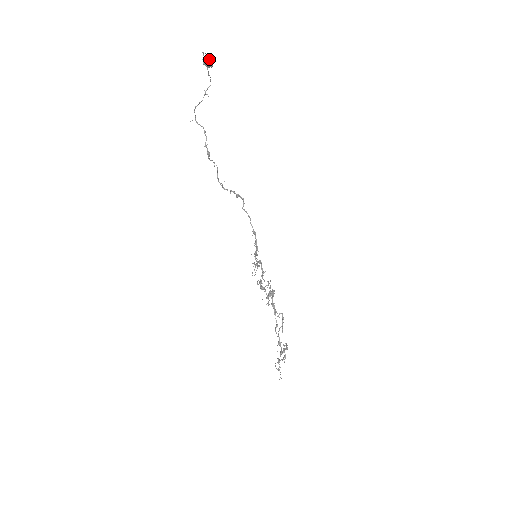
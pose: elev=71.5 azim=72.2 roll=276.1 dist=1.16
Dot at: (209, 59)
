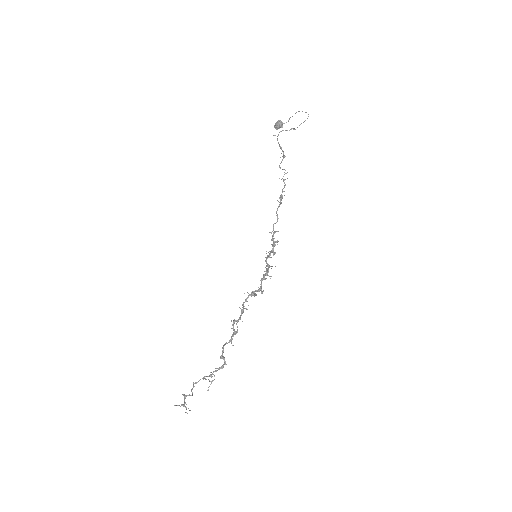
Dot at: (283, 123)
